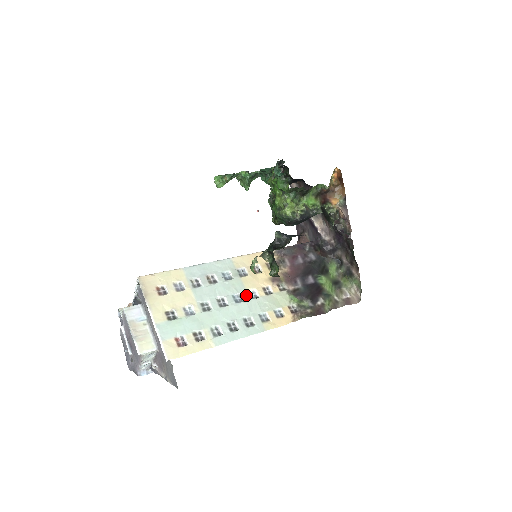
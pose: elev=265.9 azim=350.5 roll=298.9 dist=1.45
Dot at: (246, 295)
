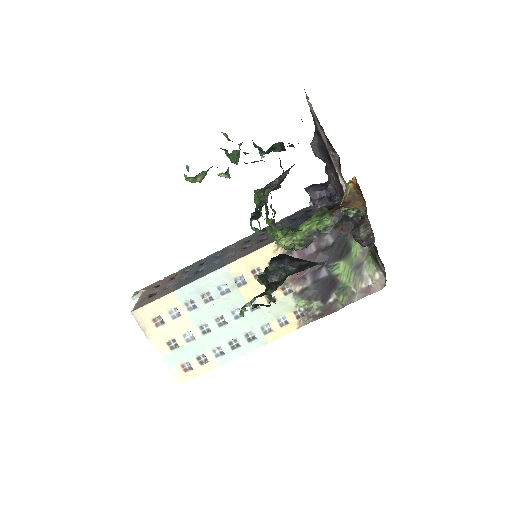
Dot at: (246, 309)
